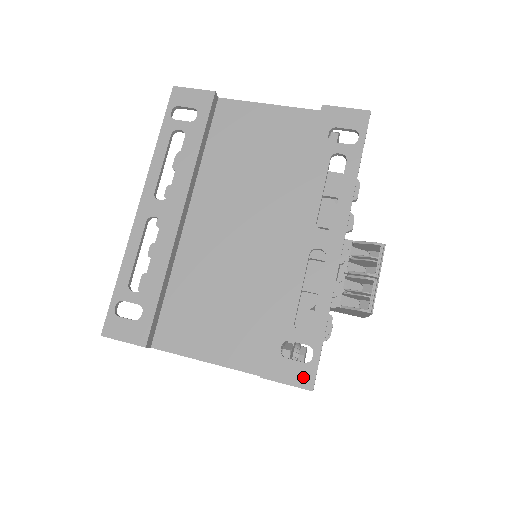
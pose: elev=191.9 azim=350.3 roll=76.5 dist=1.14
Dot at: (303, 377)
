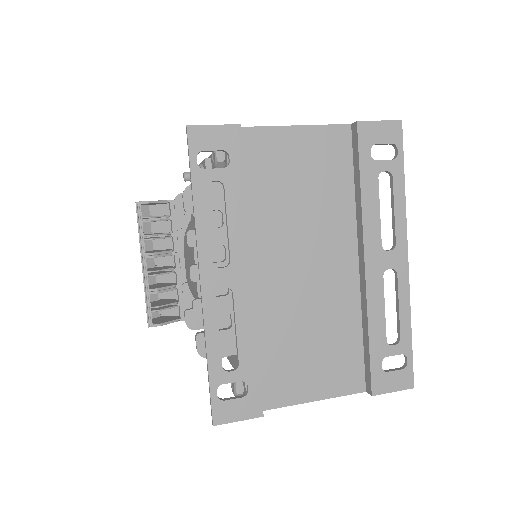
Dot at: (404, 381)
